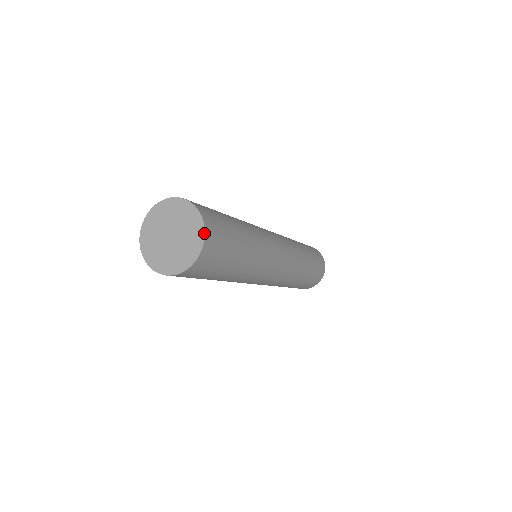
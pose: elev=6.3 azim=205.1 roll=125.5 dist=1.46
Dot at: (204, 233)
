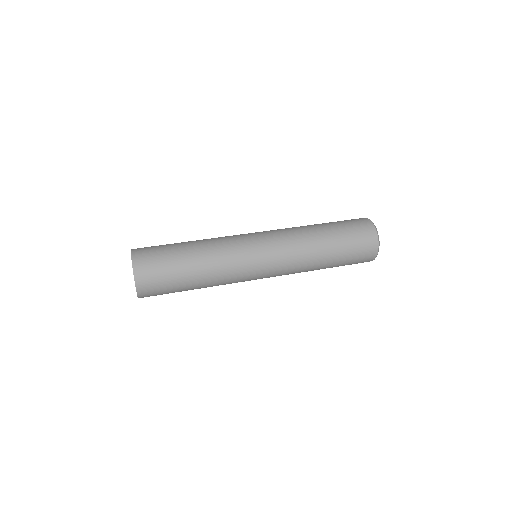
Dot at: (137, 296)
